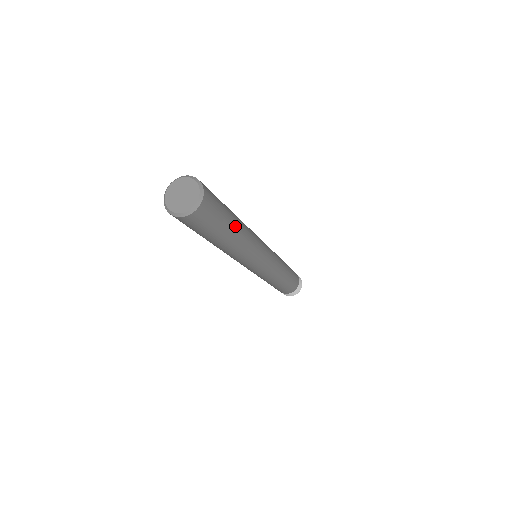
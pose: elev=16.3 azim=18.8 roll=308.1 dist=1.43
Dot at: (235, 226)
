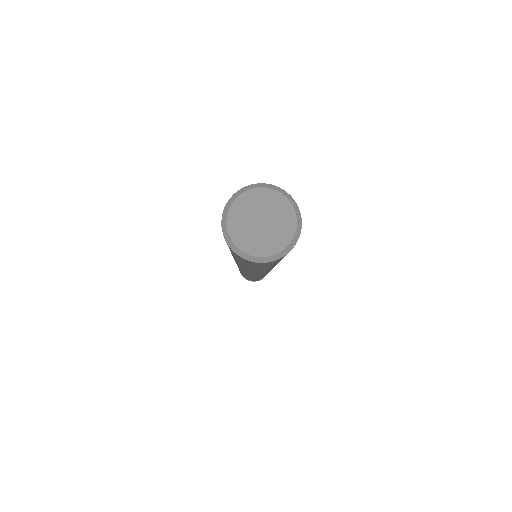
Dot at: occluded
